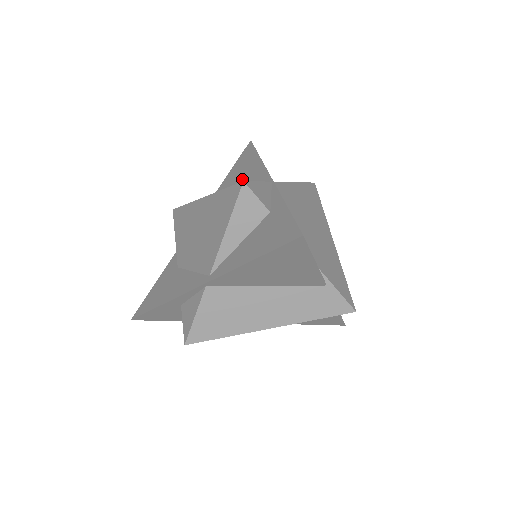
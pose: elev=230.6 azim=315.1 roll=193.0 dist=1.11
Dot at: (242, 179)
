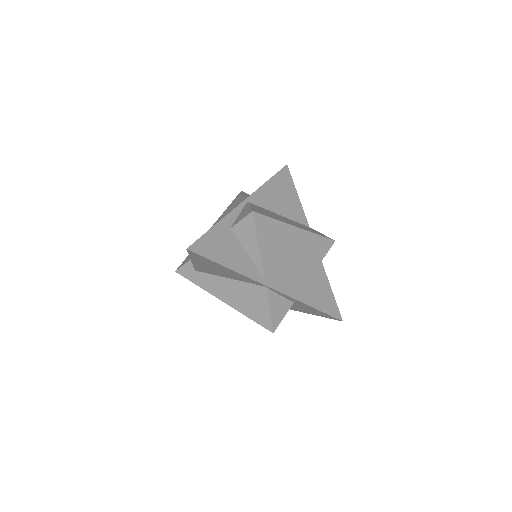
Dot at: occluded
